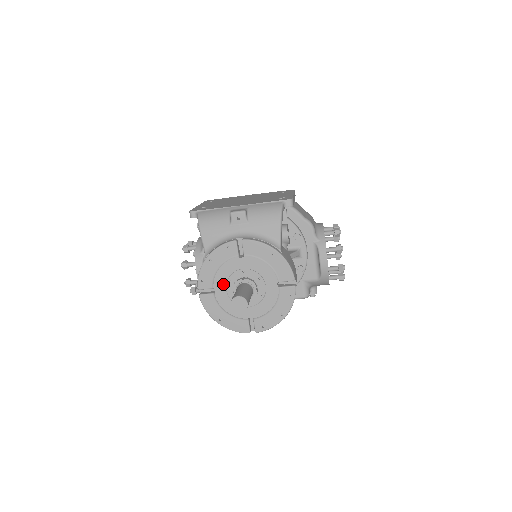
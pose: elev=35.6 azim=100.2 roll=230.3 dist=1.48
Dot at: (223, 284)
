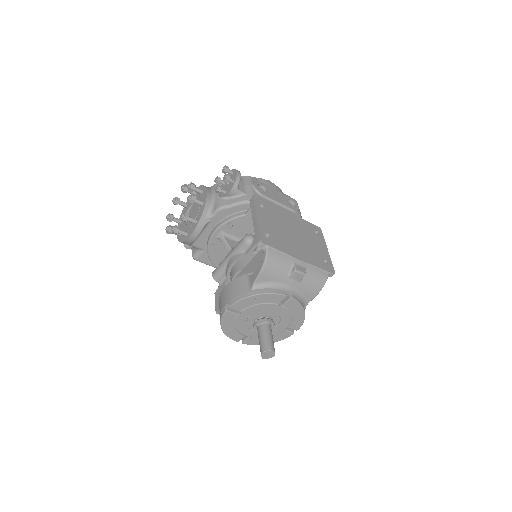
Dot at: (251, 313)
